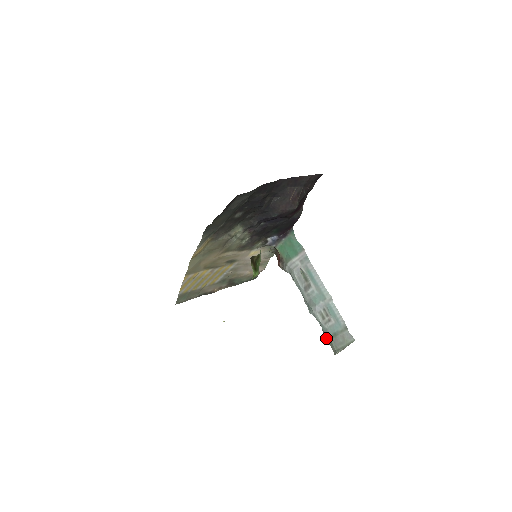
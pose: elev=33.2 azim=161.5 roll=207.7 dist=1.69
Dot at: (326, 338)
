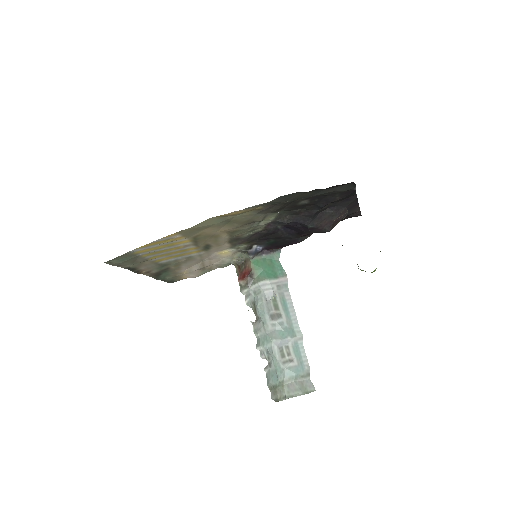
Dot at: (276, 379)
